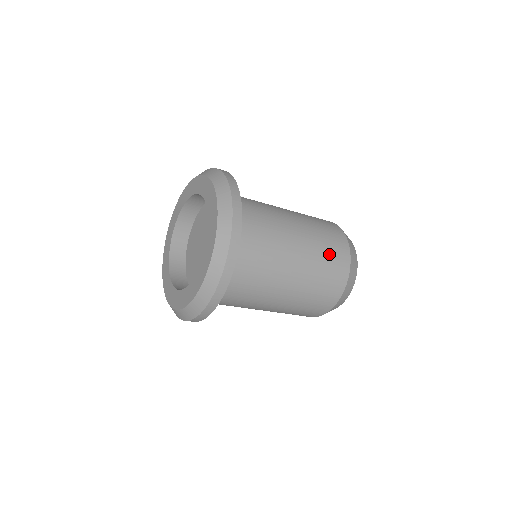
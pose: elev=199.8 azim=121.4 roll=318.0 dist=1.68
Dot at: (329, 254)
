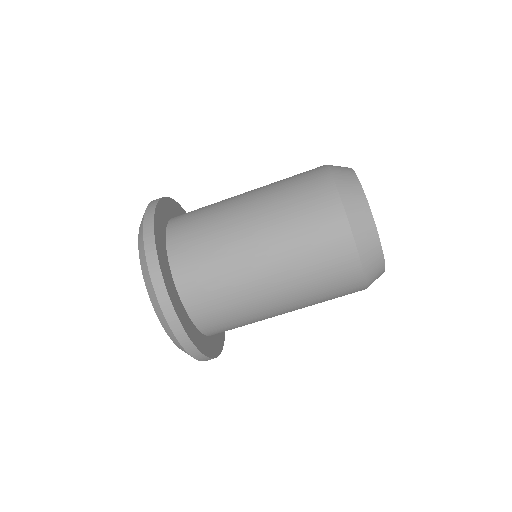
Dot at: (297, 190)
